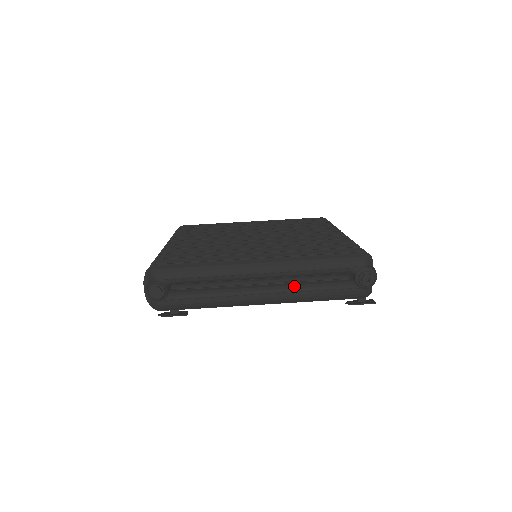
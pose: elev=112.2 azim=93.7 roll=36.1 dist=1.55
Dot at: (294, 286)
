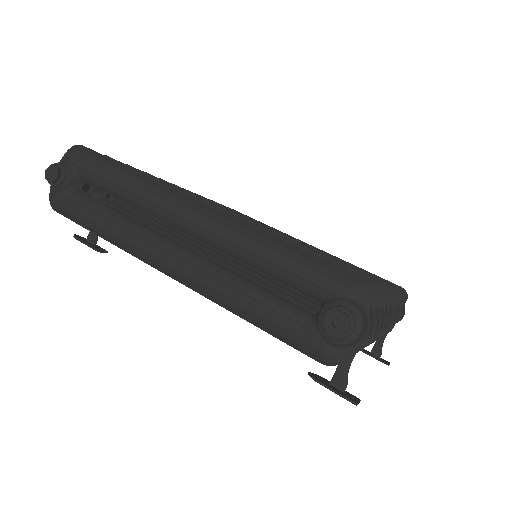
Dot at: (221, 270)
